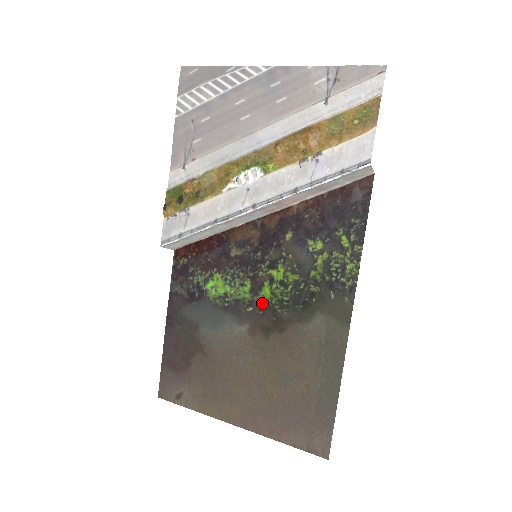
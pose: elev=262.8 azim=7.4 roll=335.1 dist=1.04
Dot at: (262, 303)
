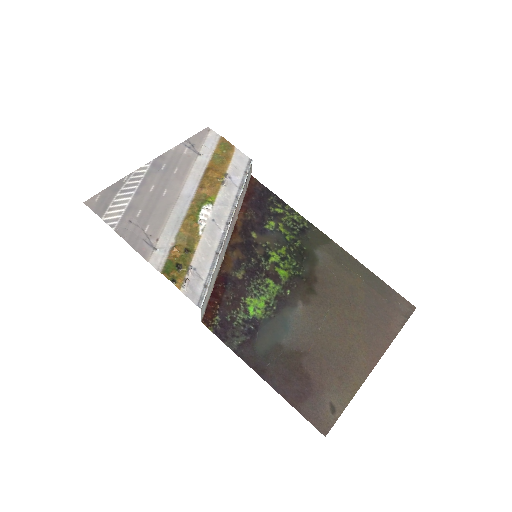
Dot at: (289, 281)
